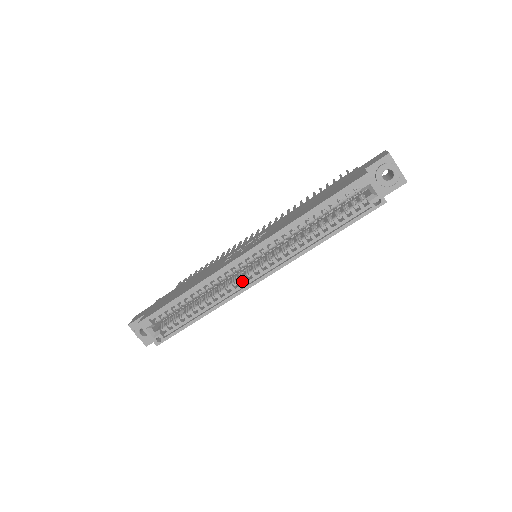
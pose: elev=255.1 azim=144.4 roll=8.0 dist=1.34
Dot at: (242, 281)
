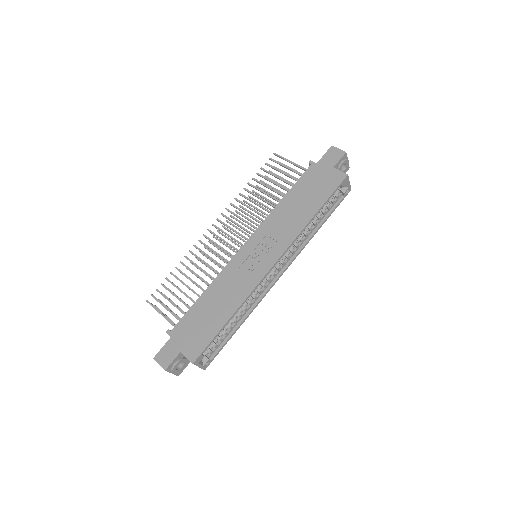
Dot at: (262, 282)
